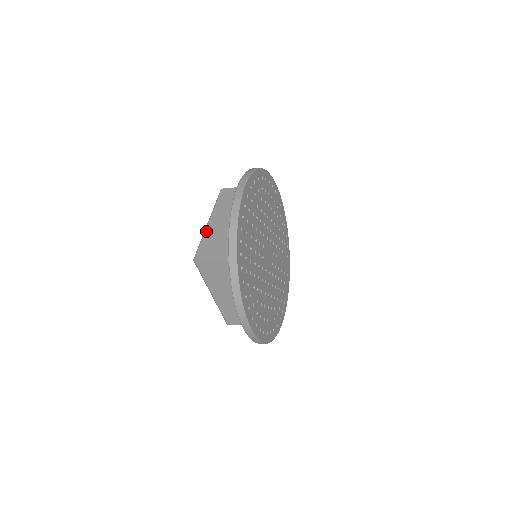
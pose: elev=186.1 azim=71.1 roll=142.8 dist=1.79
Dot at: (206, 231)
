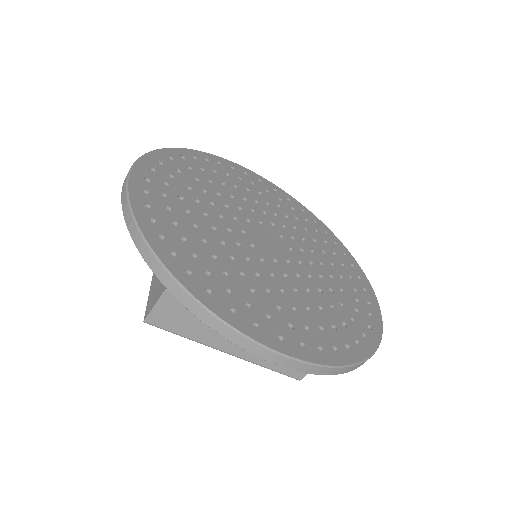
Dot at: occluded
